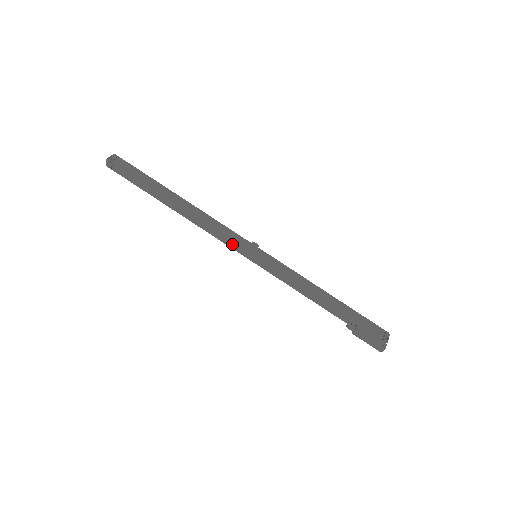
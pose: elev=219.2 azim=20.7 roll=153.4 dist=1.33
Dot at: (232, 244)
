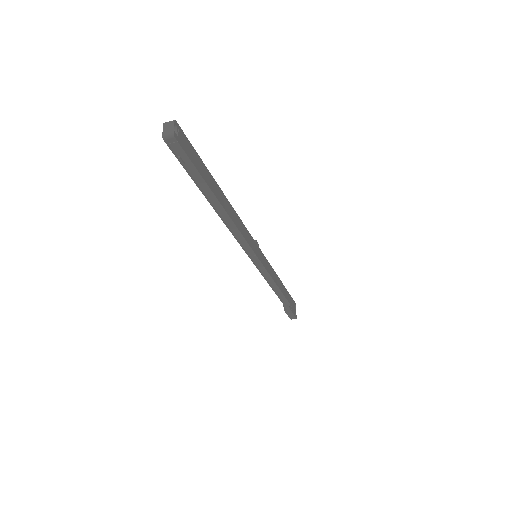
Dot at: (247, 247)
